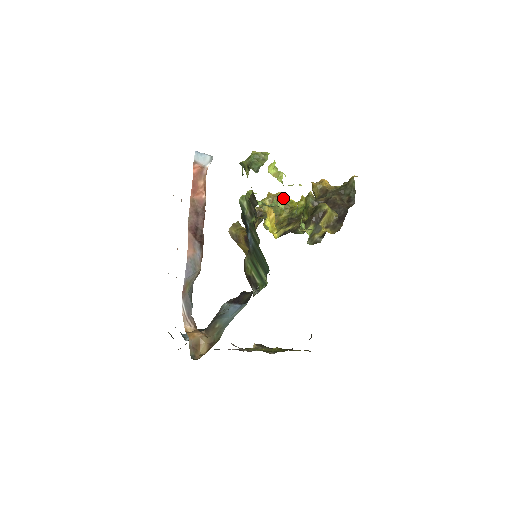
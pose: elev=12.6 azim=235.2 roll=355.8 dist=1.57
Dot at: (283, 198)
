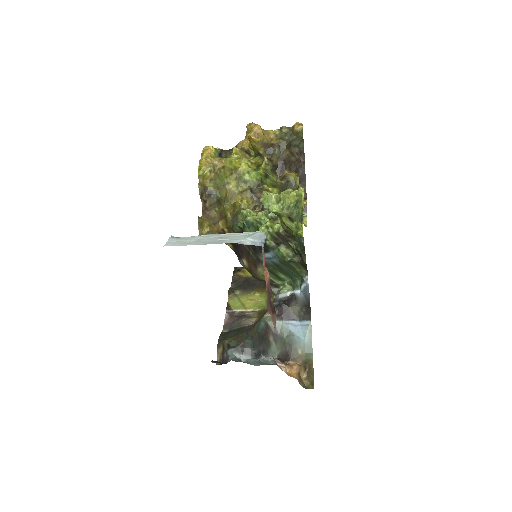
Dot at: (222, 162)
